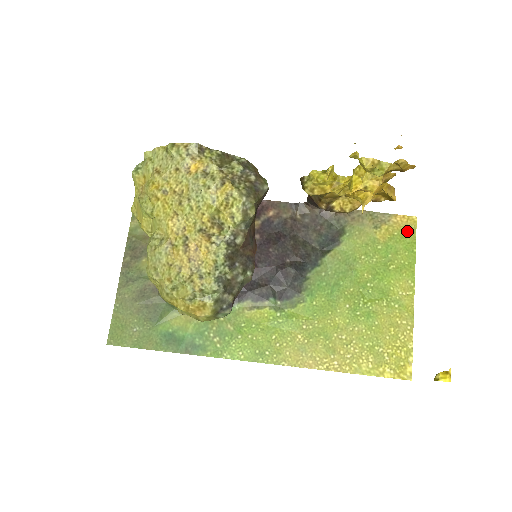
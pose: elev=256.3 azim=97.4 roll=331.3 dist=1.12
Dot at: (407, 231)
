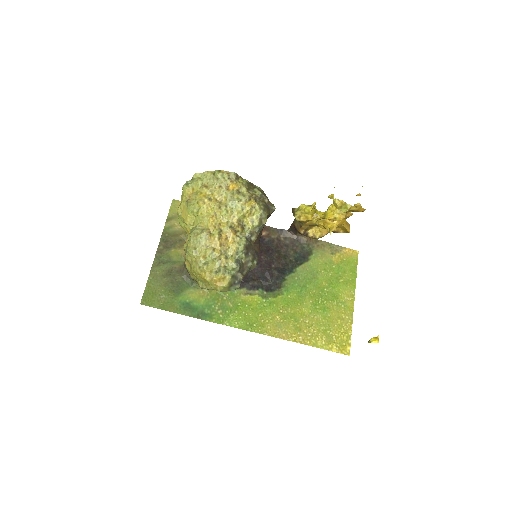
Dot at: (352, 259)
